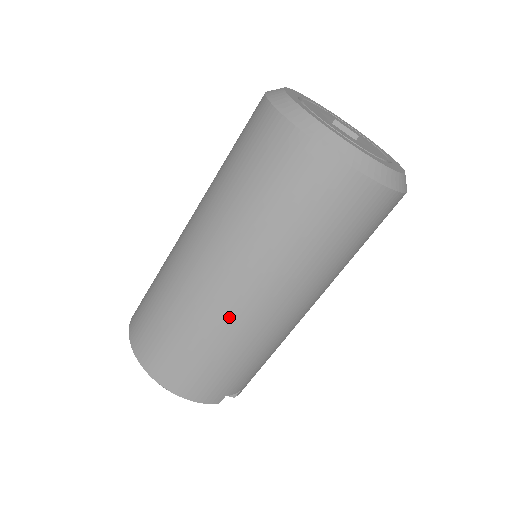
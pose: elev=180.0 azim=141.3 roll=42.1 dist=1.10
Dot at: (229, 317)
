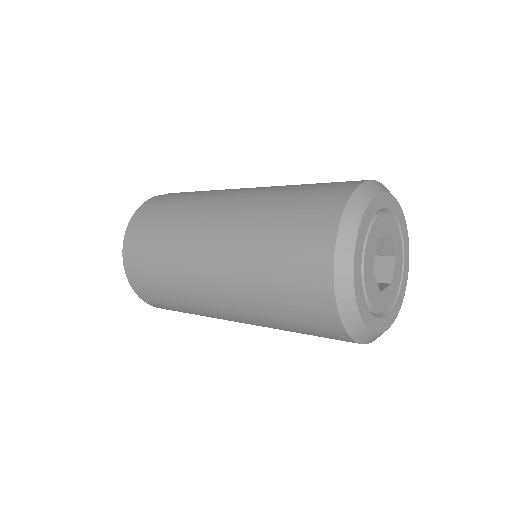
Dot at: (206, 310)
